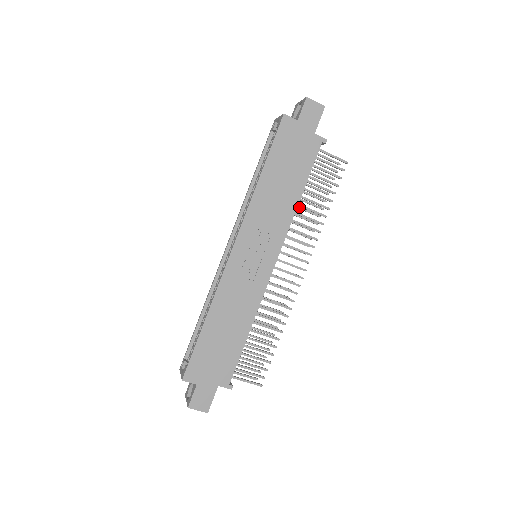
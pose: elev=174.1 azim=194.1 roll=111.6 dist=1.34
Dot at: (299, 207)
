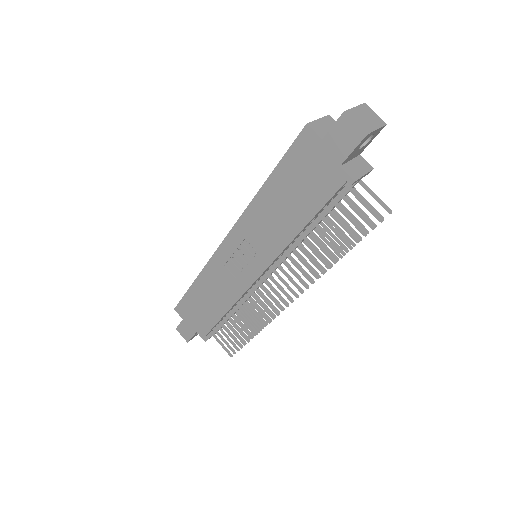
Dot at: (319, 234)
